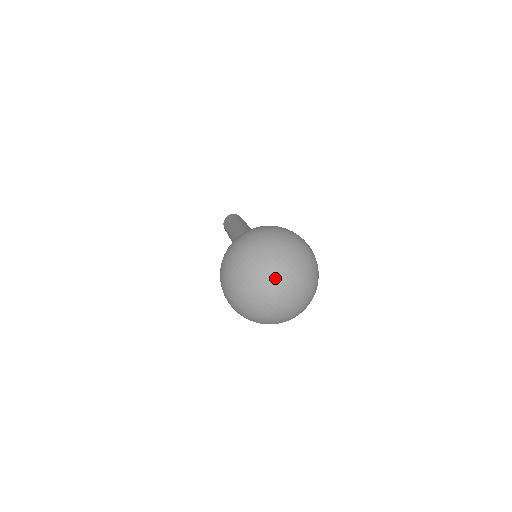
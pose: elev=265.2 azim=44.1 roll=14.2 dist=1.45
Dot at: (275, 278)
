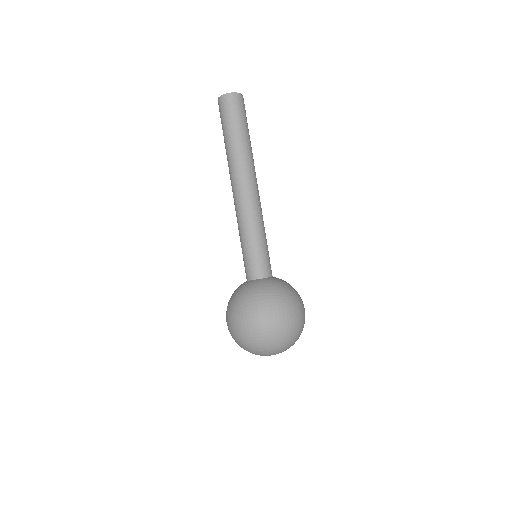
Dot at: occluded
